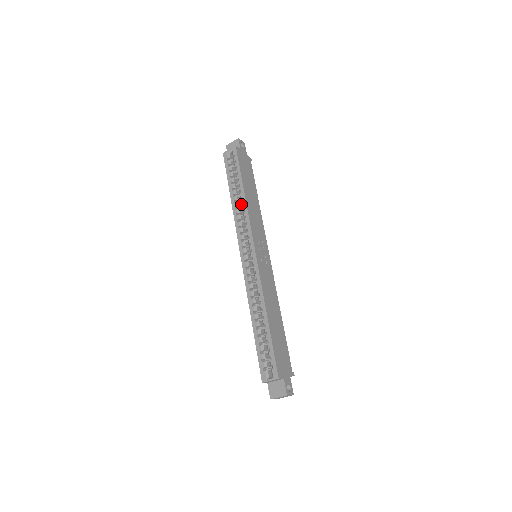
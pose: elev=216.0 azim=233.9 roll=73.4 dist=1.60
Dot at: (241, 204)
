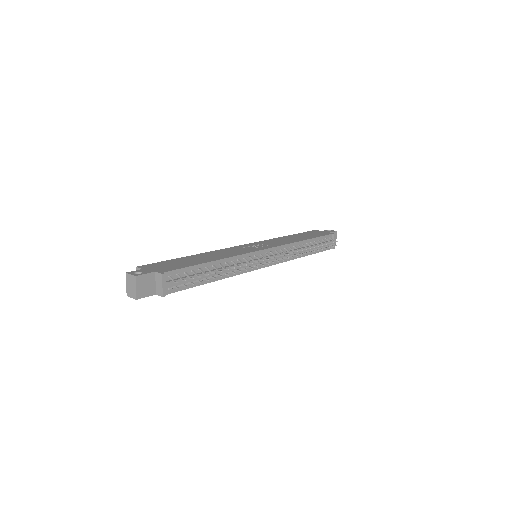
Dot at: occluded
